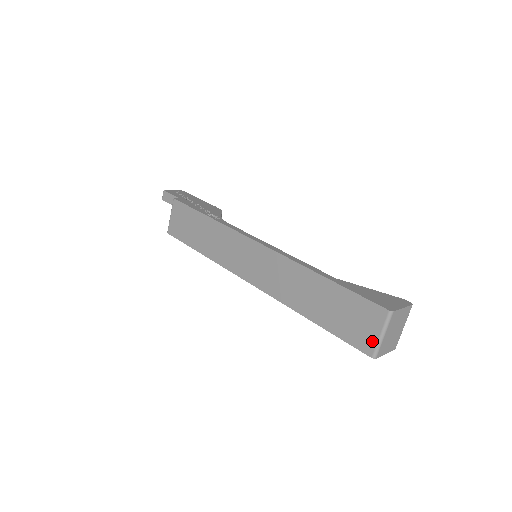
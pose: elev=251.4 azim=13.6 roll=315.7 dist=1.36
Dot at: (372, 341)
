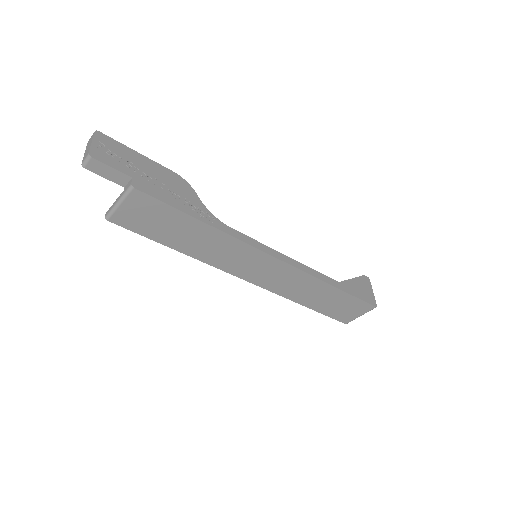
Dot at: (352, 318)
